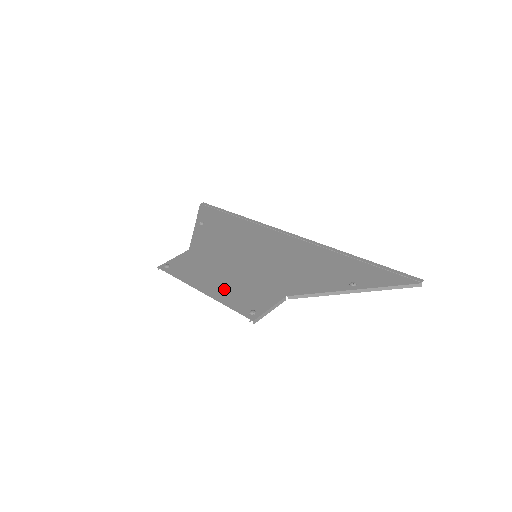
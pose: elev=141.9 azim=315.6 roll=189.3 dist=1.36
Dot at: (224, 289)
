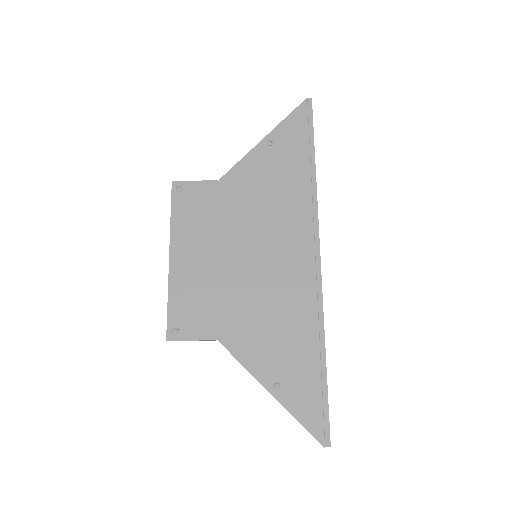
Dot at: (186, 276)
